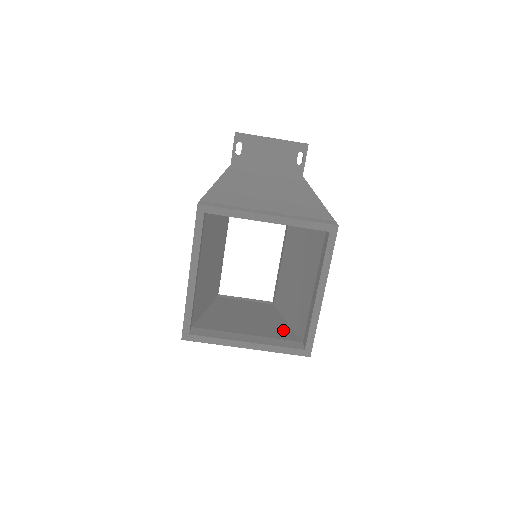
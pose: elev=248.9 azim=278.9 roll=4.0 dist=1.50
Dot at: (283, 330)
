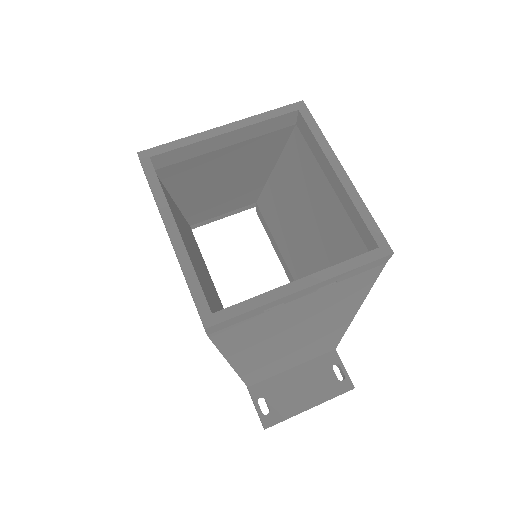
Dot at: occluded
